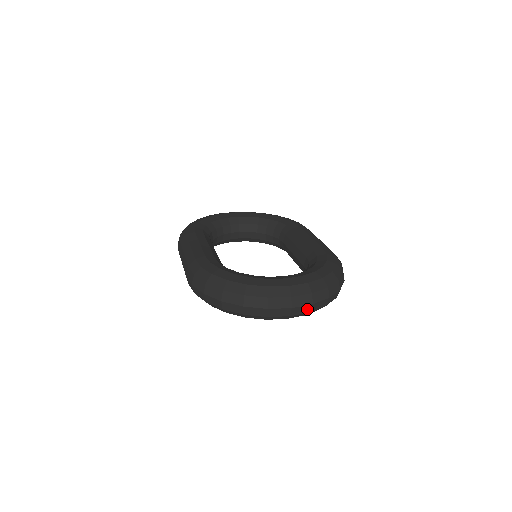
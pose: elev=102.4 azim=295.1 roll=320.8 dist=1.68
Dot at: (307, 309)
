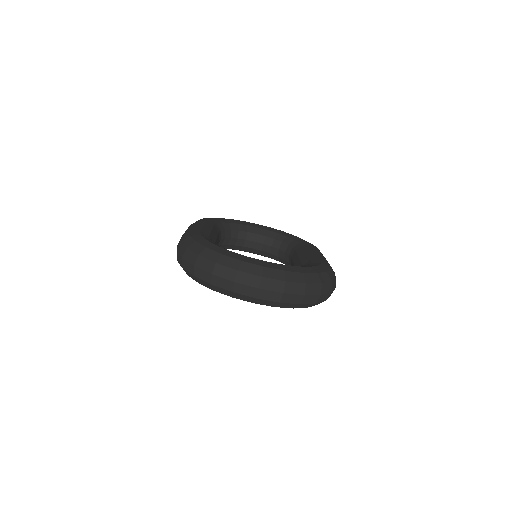
Dot at: (276, 297)
